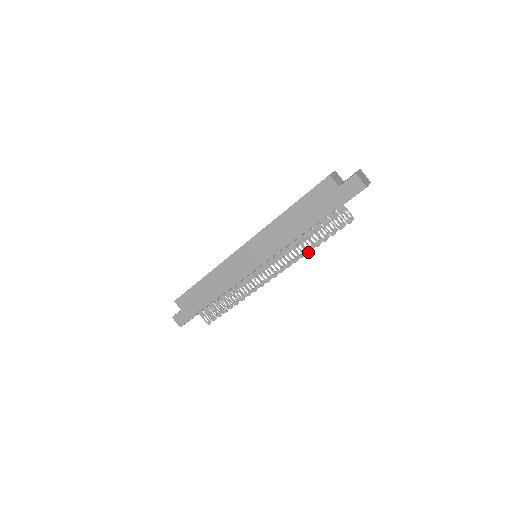
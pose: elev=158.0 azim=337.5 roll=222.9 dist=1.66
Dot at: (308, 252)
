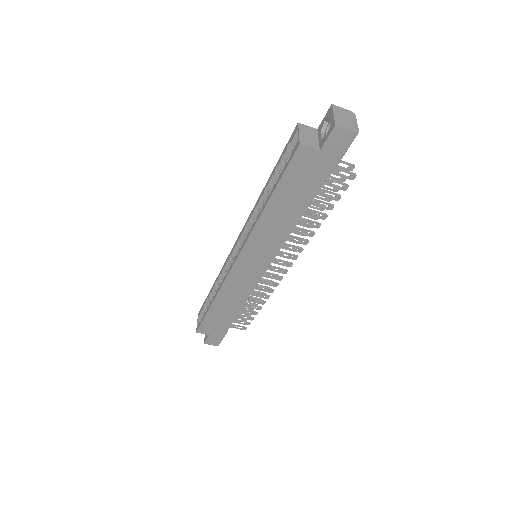
Dot at: (317, 228)
